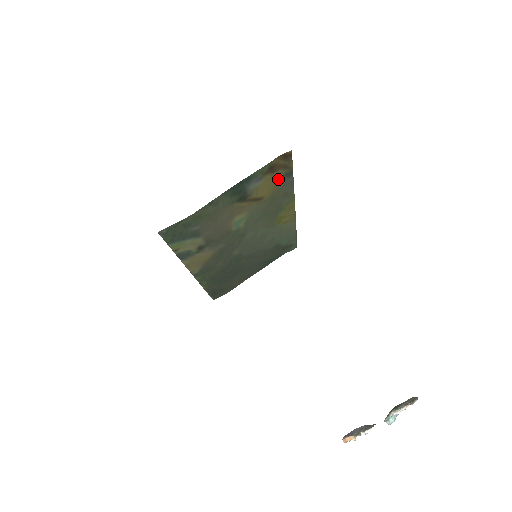
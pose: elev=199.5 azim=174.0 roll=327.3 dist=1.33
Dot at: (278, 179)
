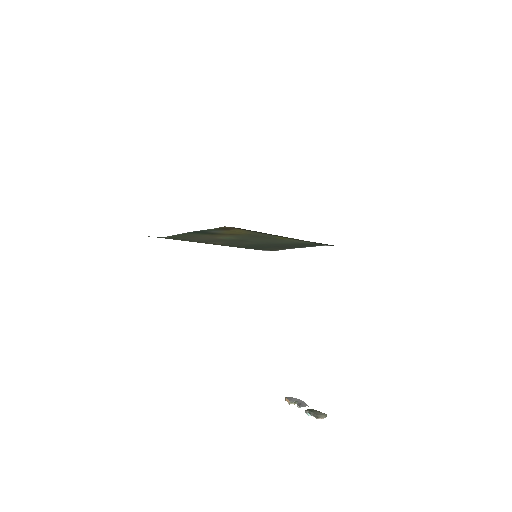
Dot at: (244, 230)
